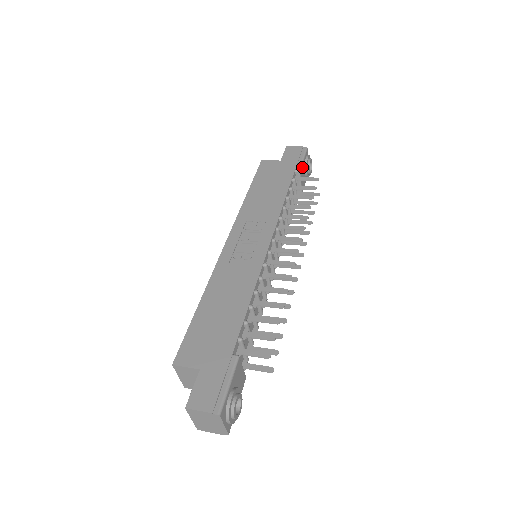
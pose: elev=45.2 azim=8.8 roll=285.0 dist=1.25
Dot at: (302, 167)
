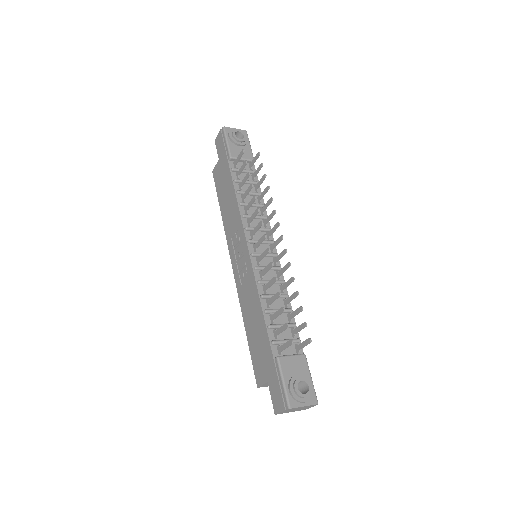
Dot at: (231, 149)
